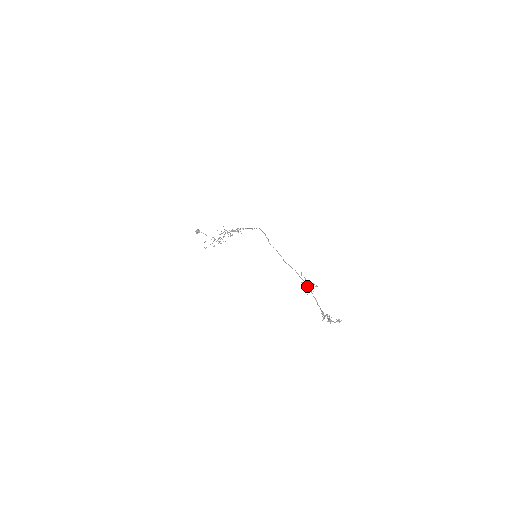
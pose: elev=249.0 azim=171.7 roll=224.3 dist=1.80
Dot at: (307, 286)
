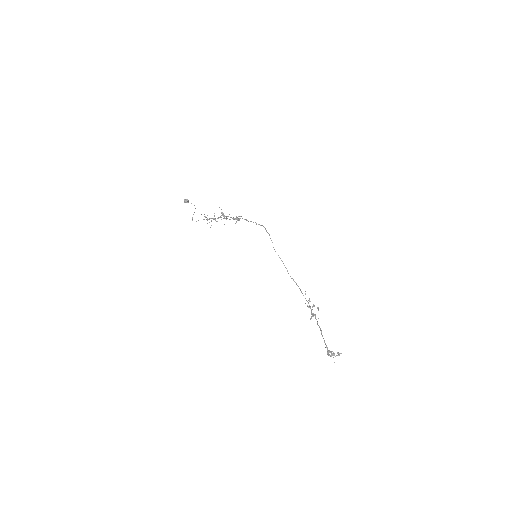
Dot at: occluded
